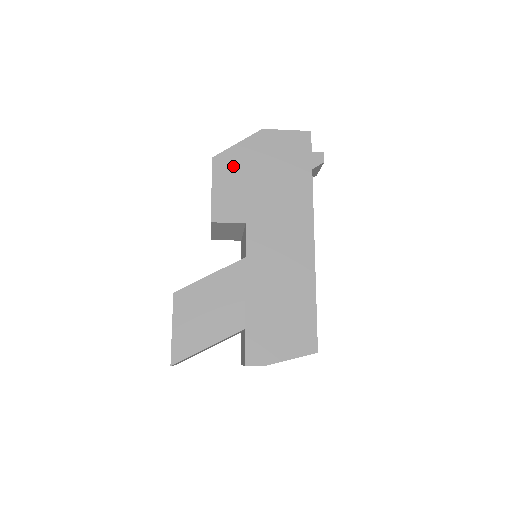
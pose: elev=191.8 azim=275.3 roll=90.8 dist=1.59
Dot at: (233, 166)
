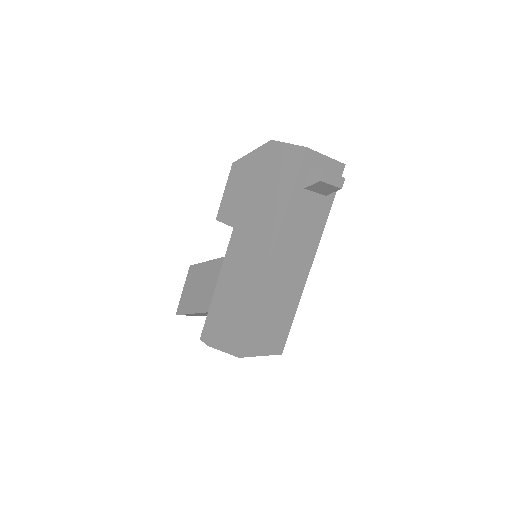
Dot at: (242, 174)
